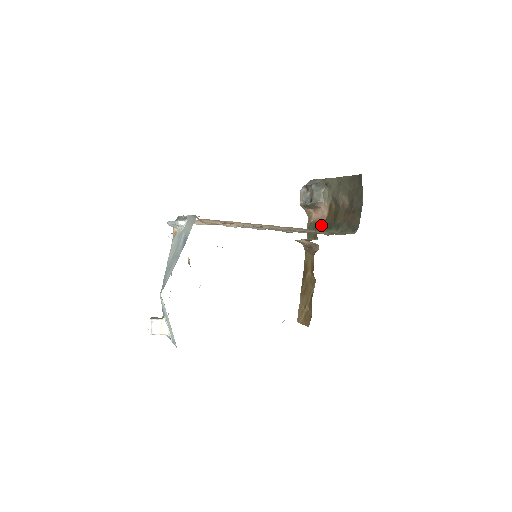
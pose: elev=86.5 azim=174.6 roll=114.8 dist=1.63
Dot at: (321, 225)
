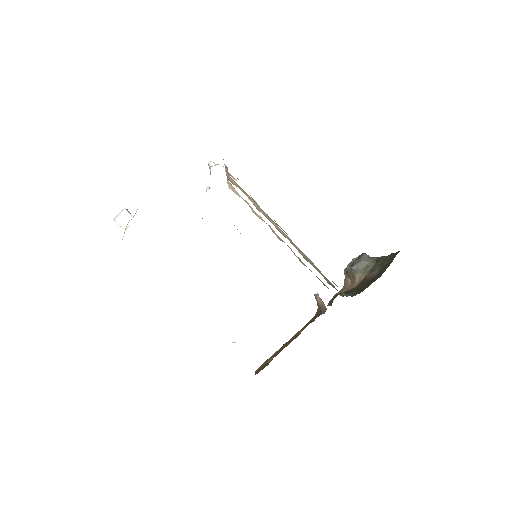
Dot at: (343, 292)
